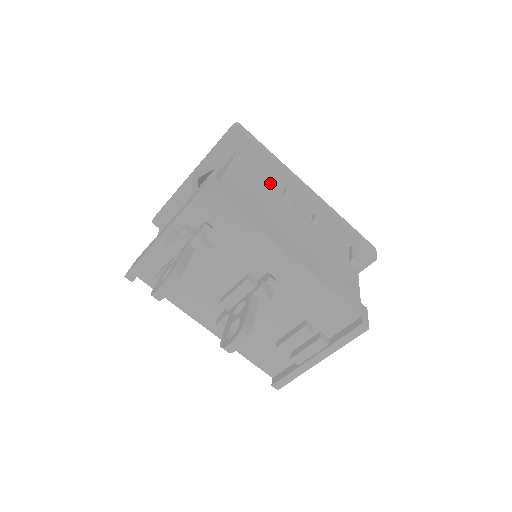
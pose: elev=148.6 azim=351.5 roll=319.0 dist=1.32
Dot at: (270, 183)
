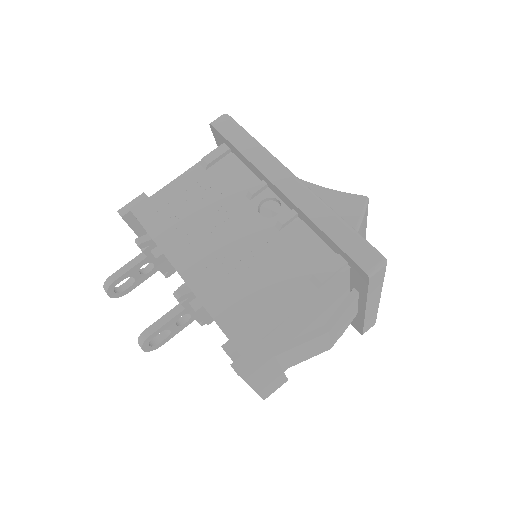
Dot at: (242, 179)
